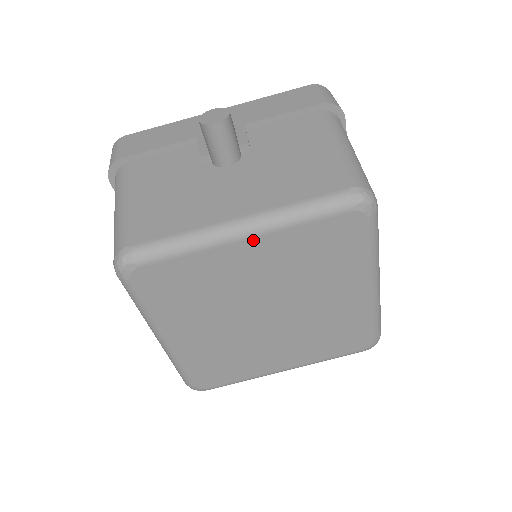
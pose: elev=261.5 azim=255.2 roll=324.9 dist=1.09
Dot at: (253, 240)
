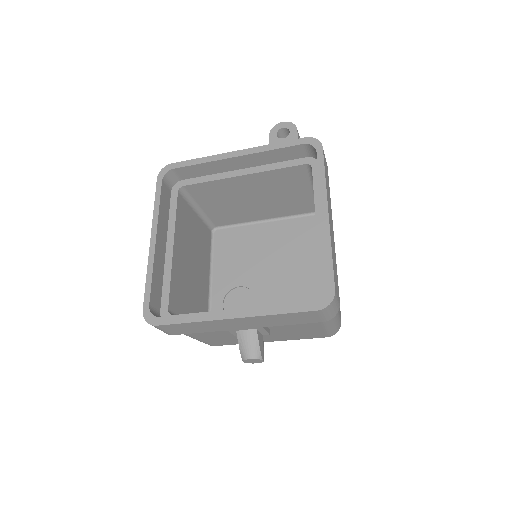
Dot at: occluded
